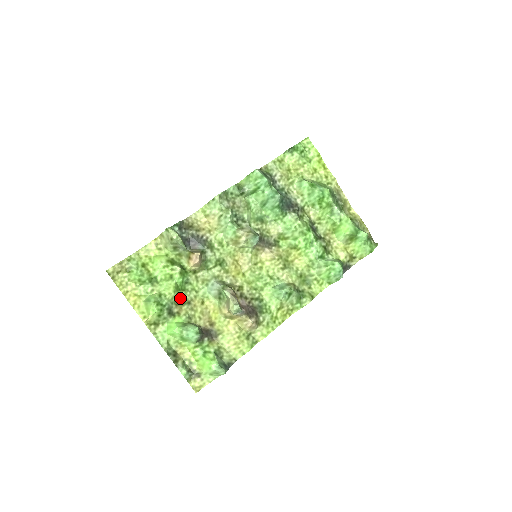
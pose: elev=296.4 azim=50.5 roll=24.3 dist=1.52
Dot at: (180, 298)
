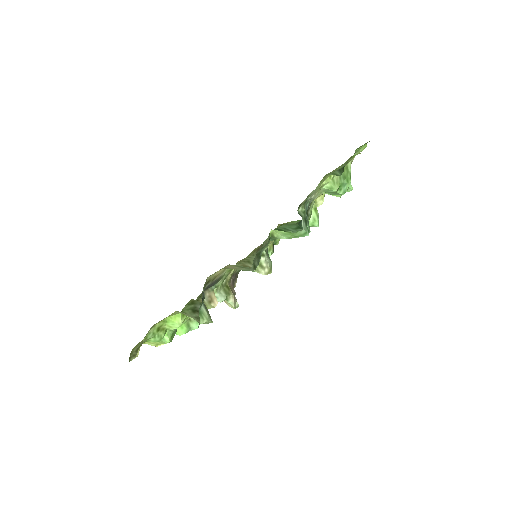
Dot at: occluded
